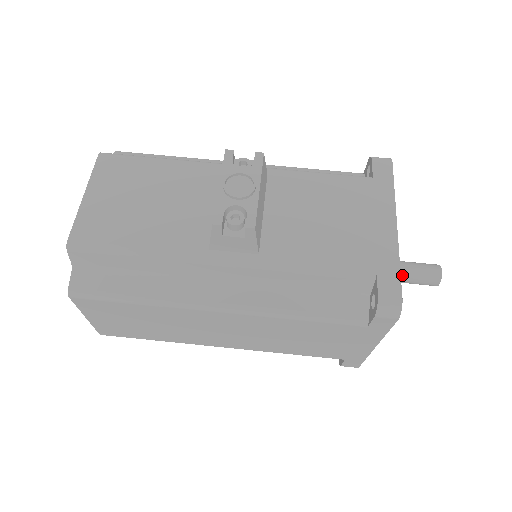
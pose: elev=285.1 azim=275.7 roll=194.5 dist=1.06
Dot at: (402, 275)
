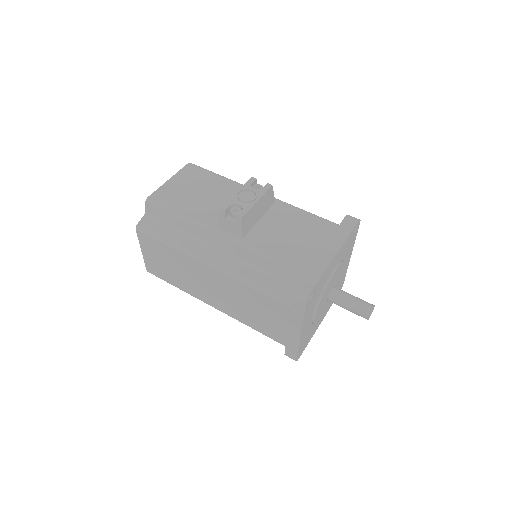
Dot at: (344, 301)
